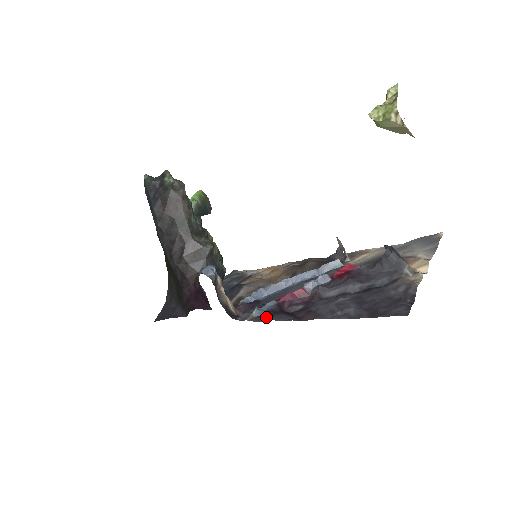
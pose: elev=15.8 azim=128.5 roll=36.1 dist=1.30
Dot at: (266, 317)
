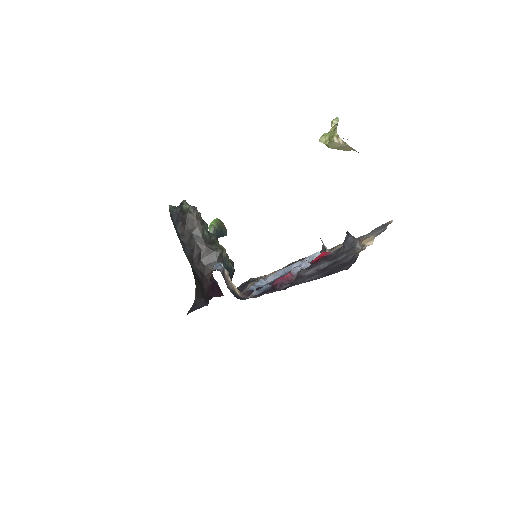
Dot at: (261, 294)
